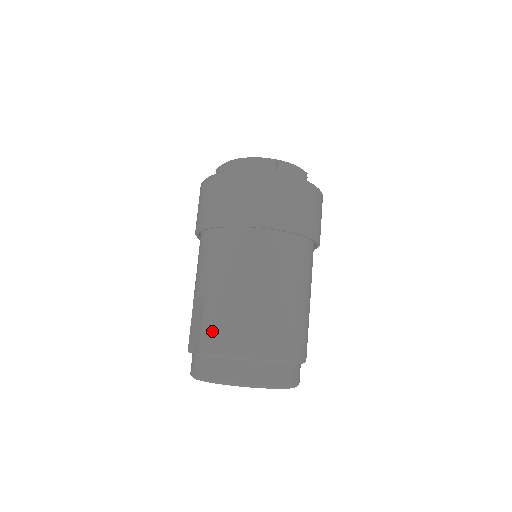
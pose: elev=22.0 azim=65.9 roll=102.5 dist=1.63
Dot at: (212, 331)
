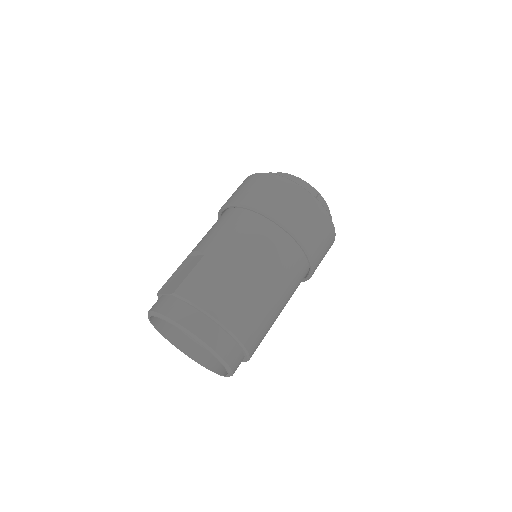
Dot at: (197, 281)
